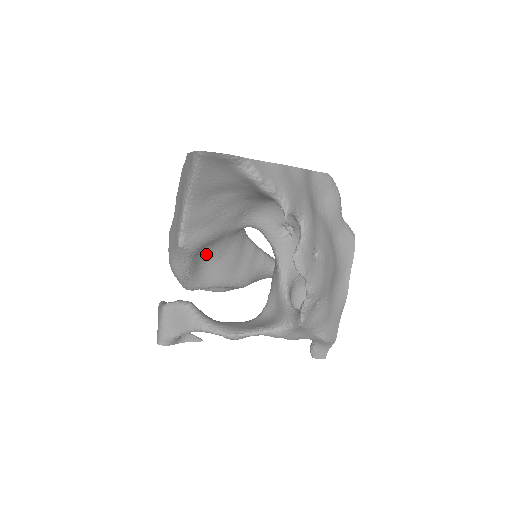
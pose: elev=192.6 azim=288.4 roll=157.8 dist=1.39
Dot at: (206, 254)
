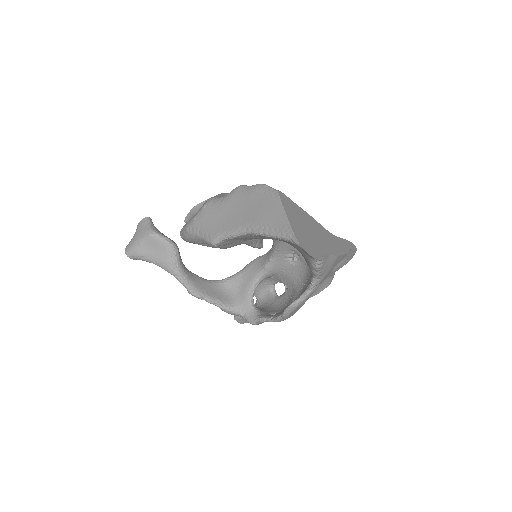
Dot at: occluded
